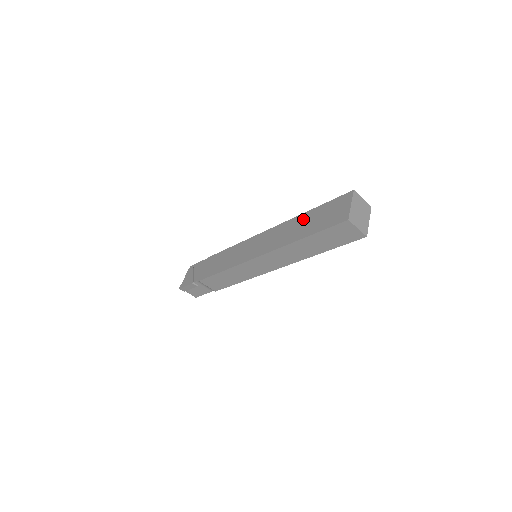
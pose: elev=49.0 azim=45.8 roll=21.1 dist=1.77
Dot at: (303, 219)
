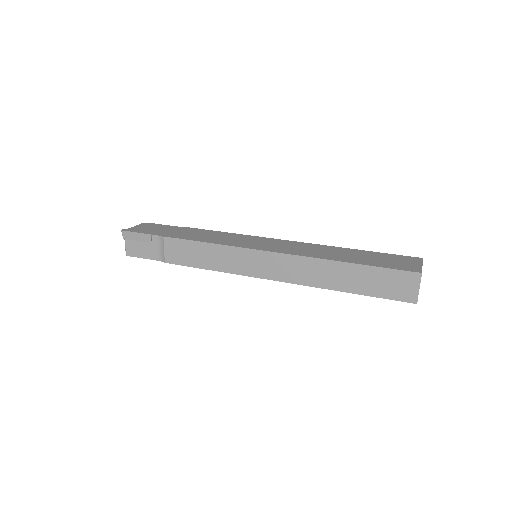
Dot at: (349, 251)
